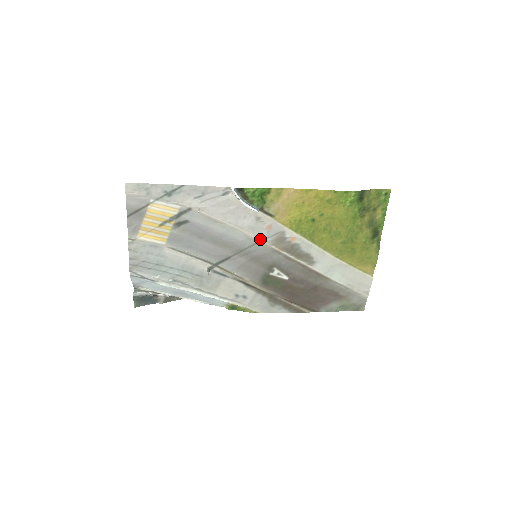
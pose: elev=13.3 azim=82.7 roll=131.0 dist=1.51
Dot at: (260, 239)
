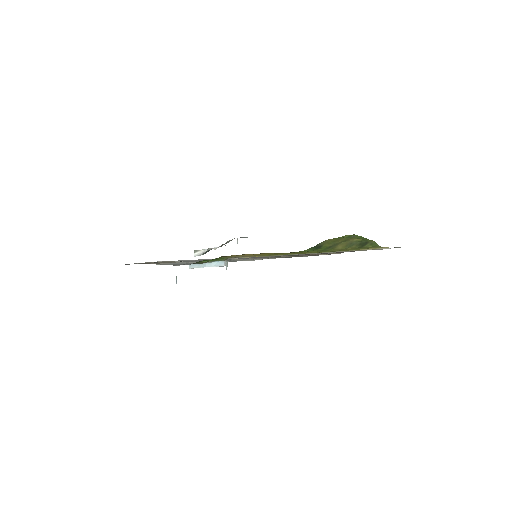
Dot at: occluded
